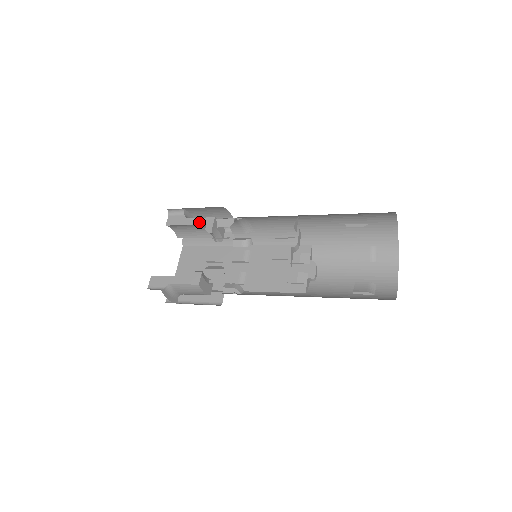
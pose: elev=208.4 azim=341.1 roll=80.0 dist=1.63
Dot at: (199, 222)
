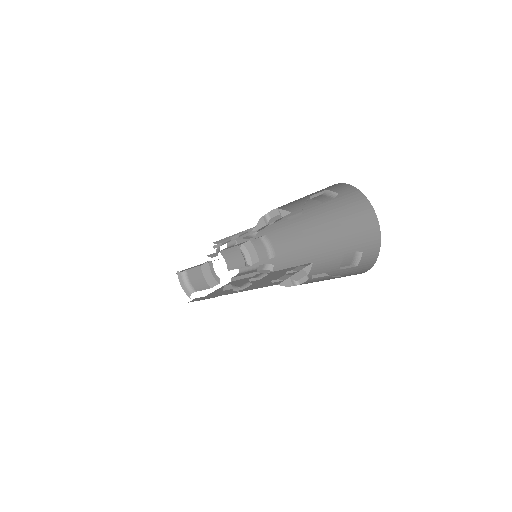
Dot at: (238, 244)
